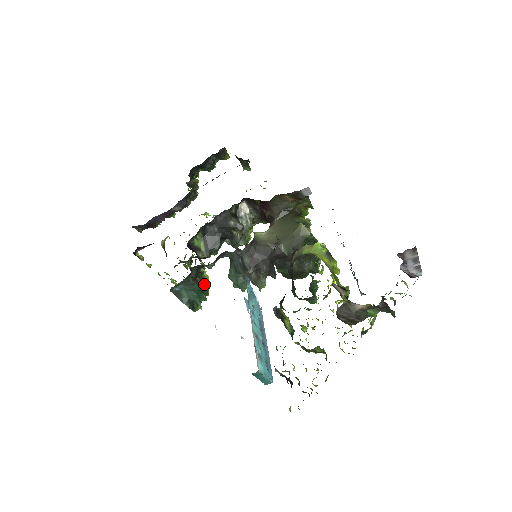
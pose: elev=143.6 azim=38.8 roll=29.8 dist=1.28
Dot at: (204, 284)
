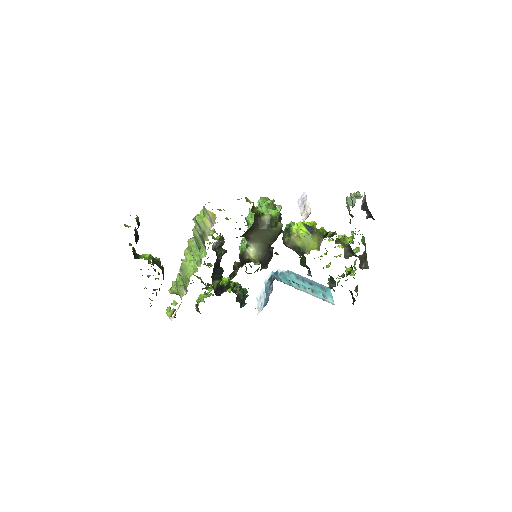
Dot at: (240, 290)
